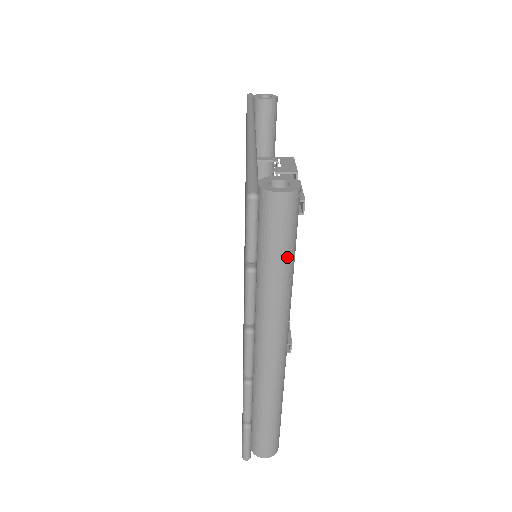
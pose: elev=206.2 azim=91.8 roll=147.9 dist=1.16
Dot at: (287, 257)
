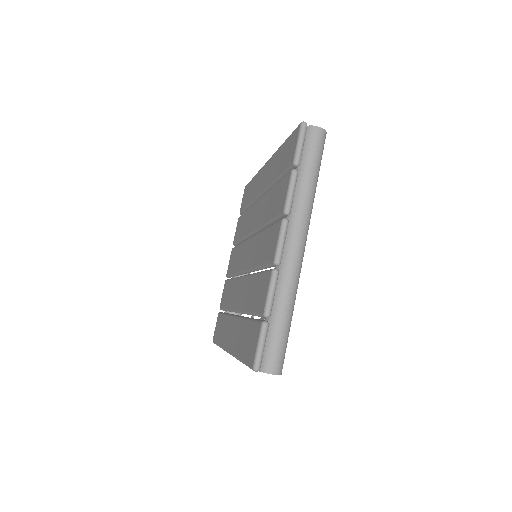
Dot at: (316, 171)
